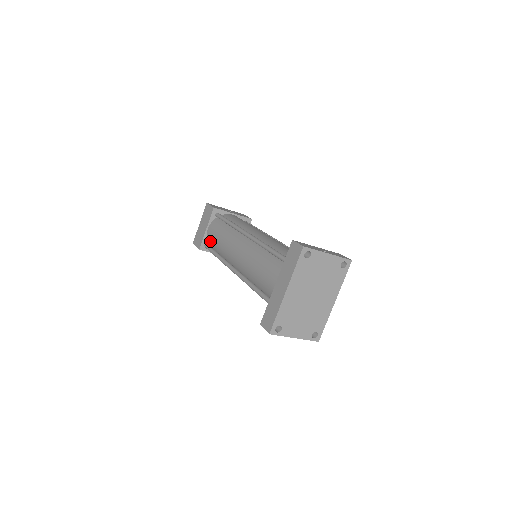
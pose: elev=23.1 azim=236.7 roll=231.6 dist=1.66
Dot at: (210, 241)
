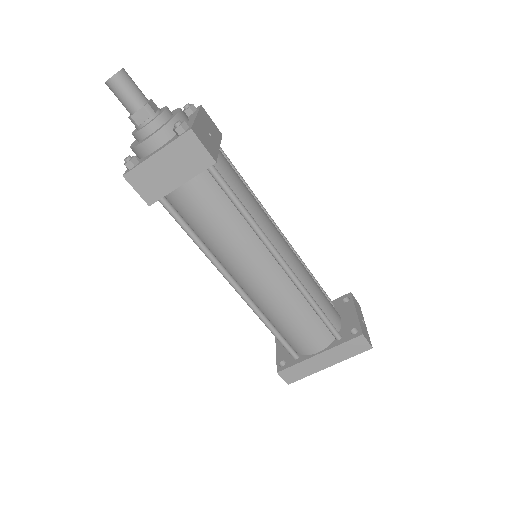
Dot at: (182, 206)
